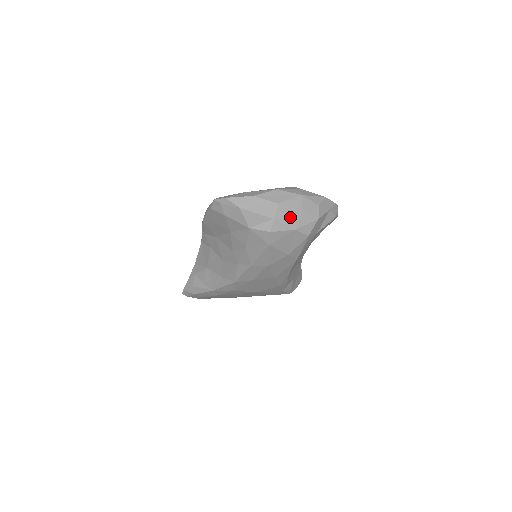
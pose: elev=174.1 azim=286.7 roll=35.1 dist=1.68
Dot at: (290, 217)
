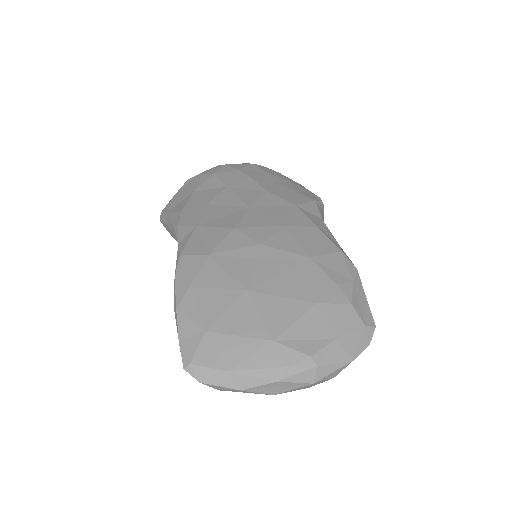
Dot at: occluded
